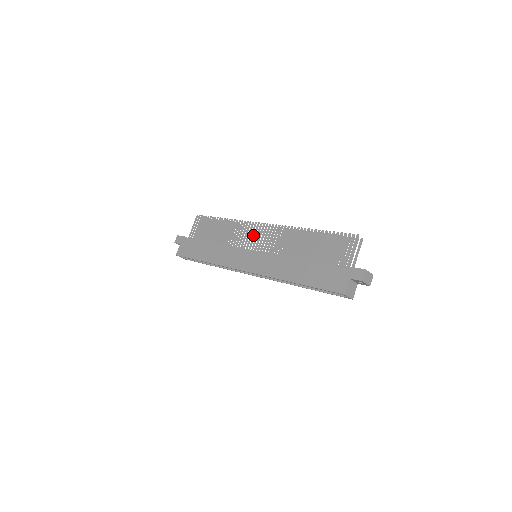
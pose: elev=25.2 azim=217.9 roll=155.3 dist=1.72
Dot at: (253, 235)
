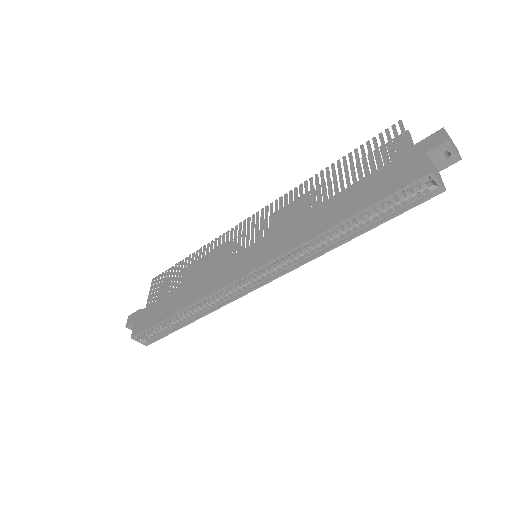
Dot at: (242, 235)
